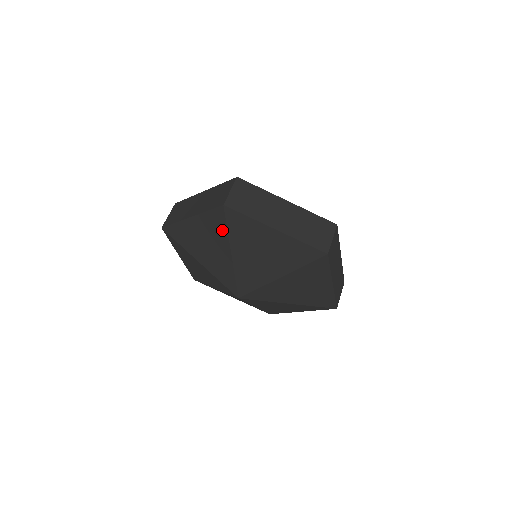
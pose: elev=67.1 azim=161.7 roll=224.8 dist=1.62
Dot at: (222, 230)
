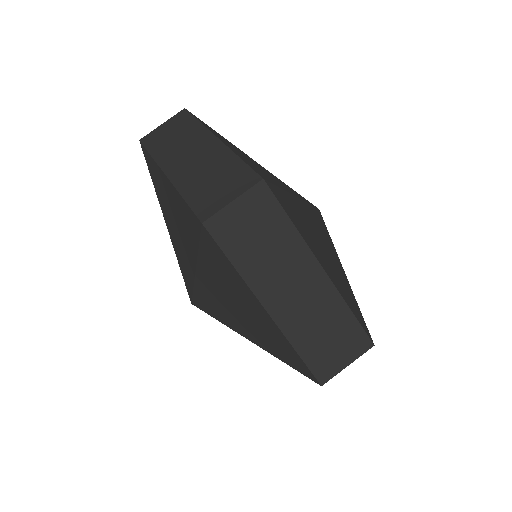
Dot at: (193, 240)
